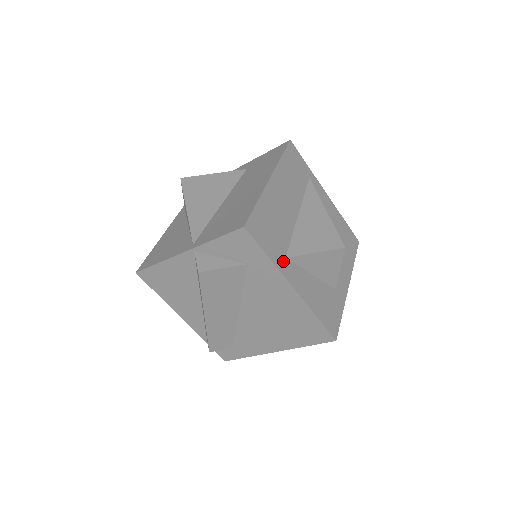
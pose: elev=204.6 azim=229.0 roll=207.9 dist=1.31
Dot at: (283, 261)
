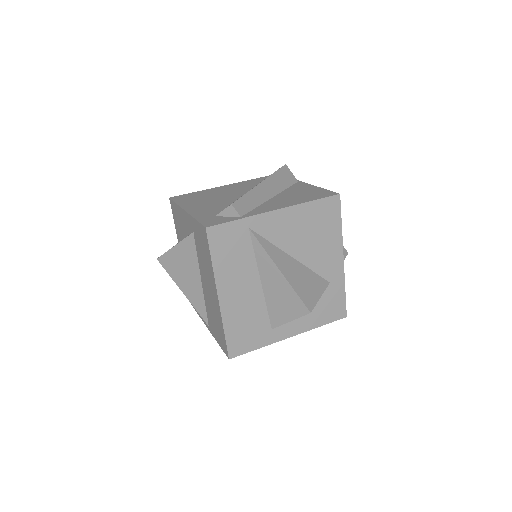
Dot at: (271, 334)
